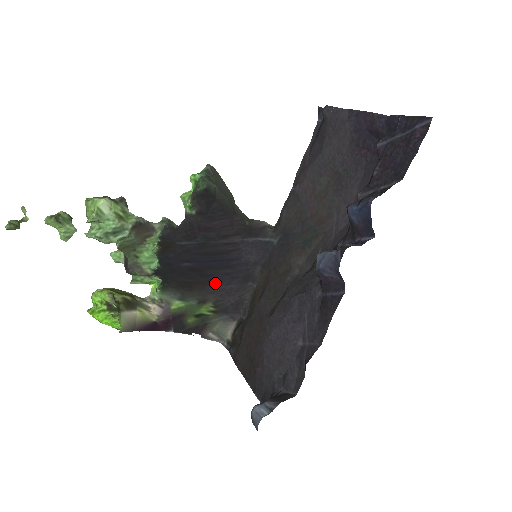
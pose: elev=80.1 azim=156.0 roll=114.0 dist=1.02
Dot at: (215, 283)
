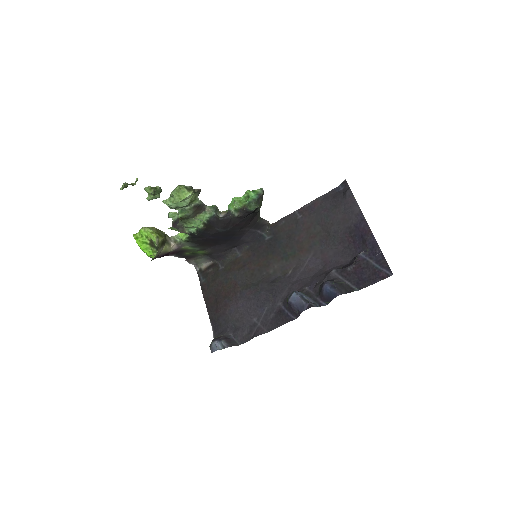
Dot at: (218, 245)
